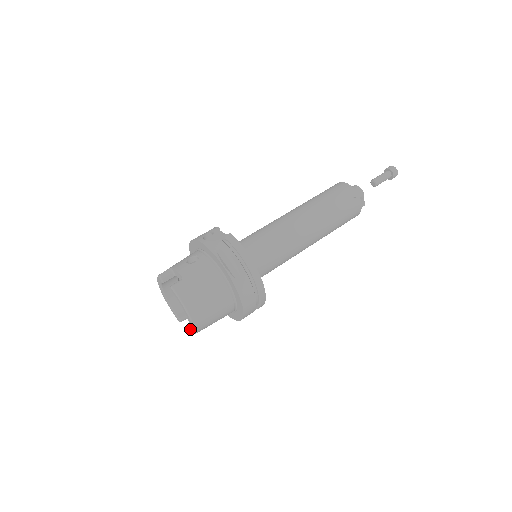
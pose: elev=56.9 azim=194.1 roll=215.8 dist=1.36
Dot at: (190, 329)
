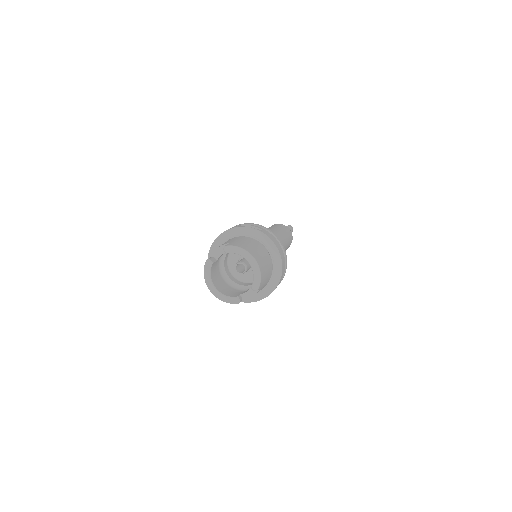
Dot at: (254, 281)
